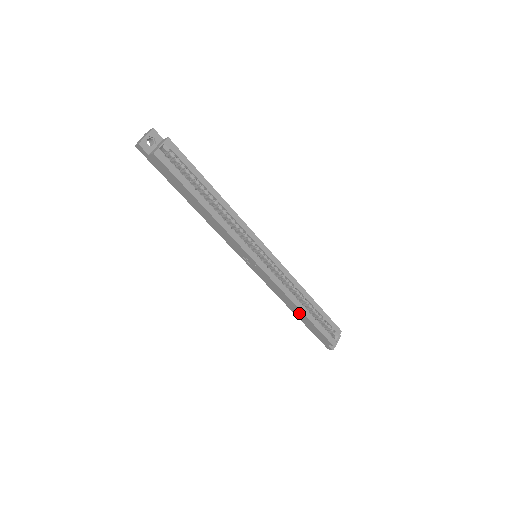
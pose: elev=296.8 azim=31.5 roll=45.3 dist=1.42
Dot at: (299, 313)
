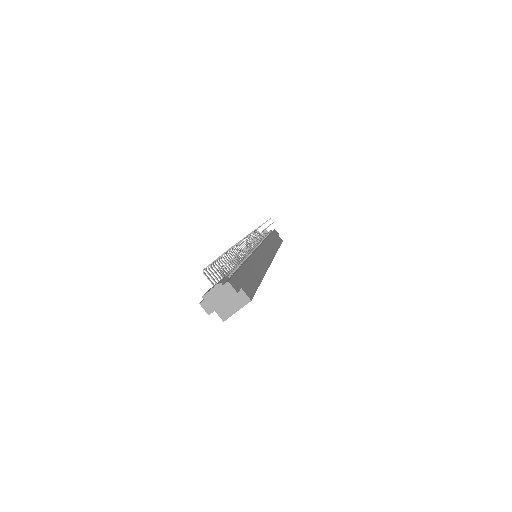
Dot at: occluded
